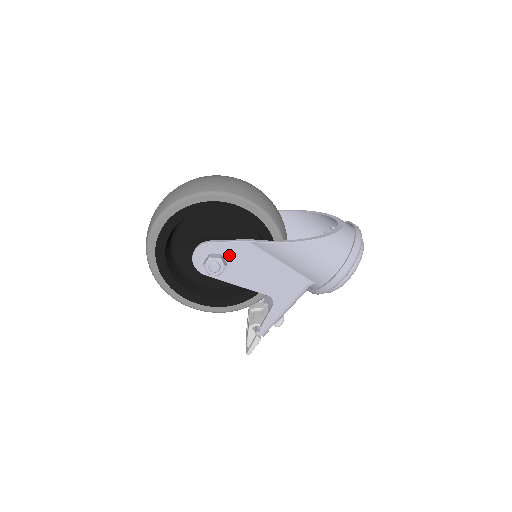
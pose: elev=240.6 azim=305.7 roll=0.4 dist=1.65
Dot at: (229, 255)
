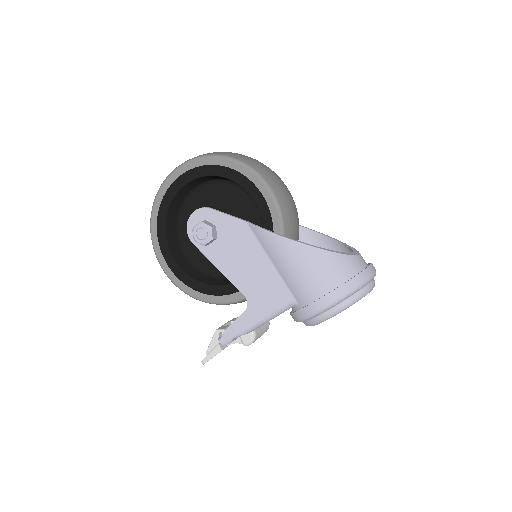
Dot at: (223, 230)
